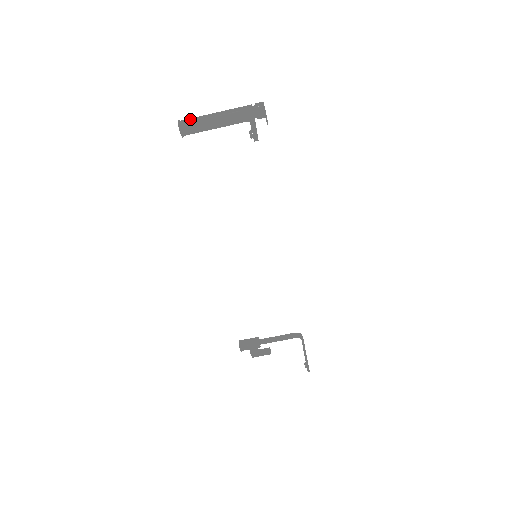
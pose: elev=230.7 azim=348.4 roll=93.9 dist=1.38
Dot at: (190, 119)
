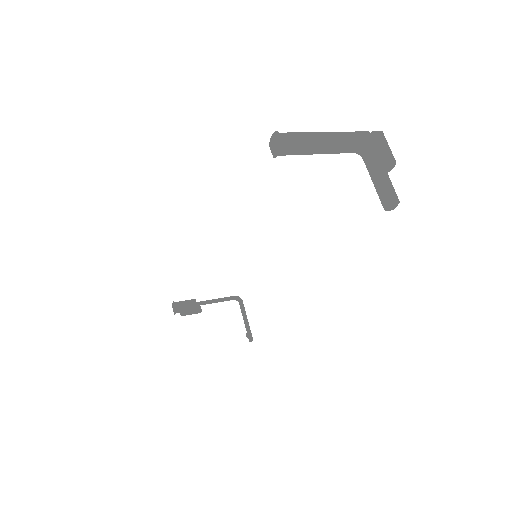
Dot at: (294, 135)
